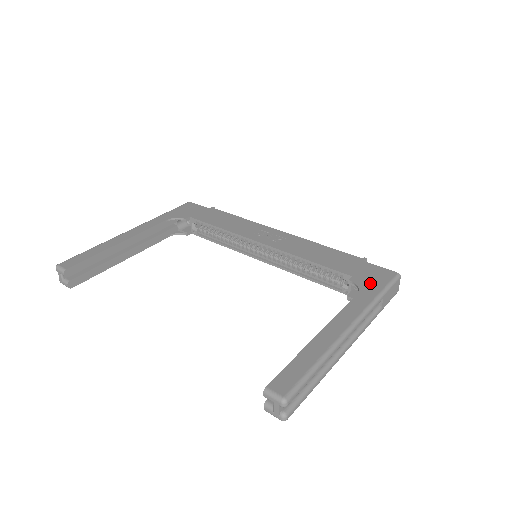
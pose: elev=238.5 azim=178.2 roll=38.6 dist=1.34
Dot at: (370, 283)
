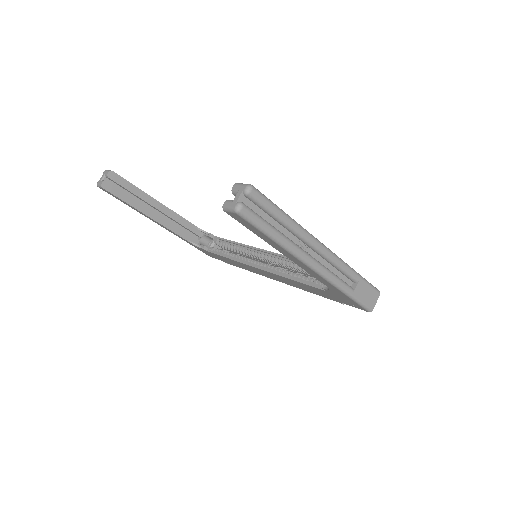
Dot at: occluded
